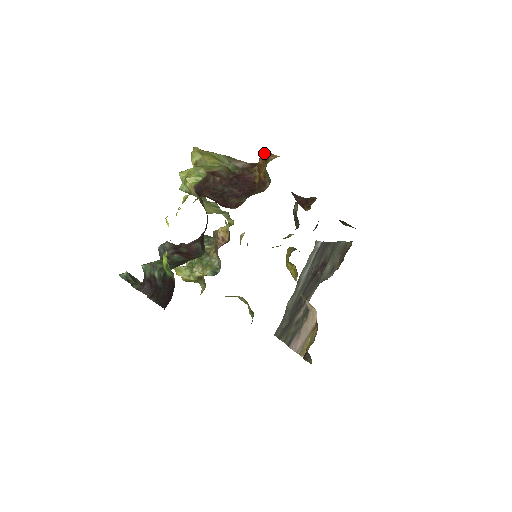
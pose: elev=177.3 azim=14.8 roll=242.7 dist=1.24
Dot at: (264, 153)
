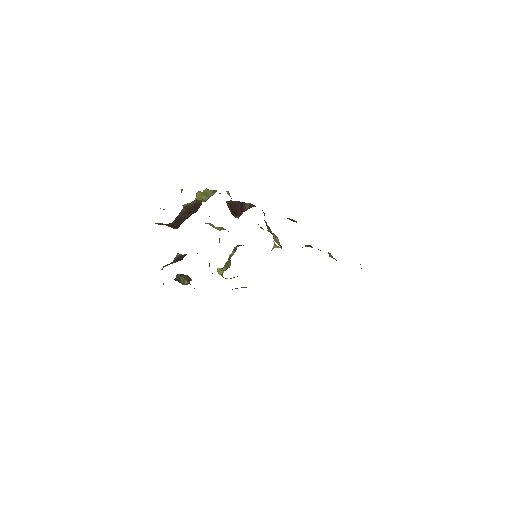
Dot at: occluded
